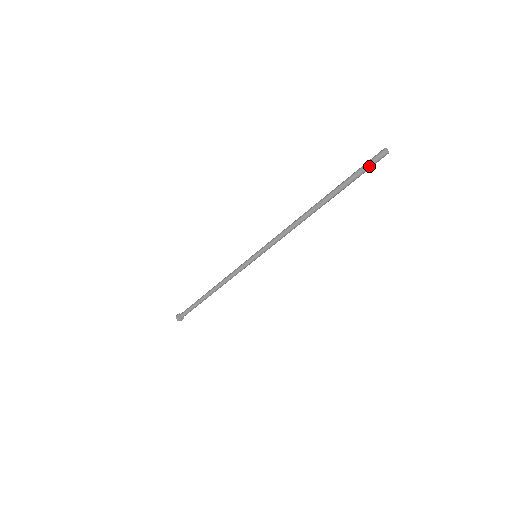
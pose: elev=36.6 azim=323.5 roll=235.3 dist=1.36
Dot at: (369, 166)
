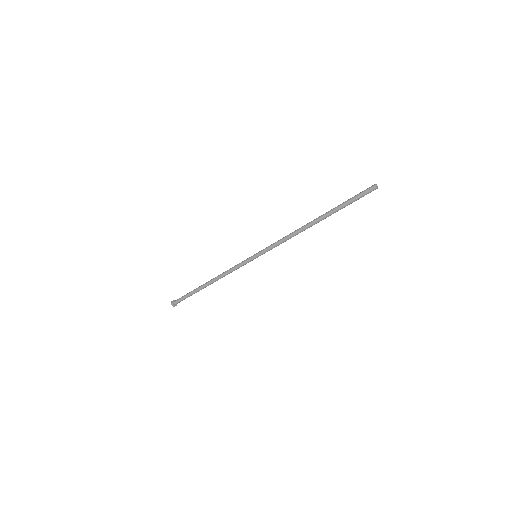
Dot at: (362, 195)
